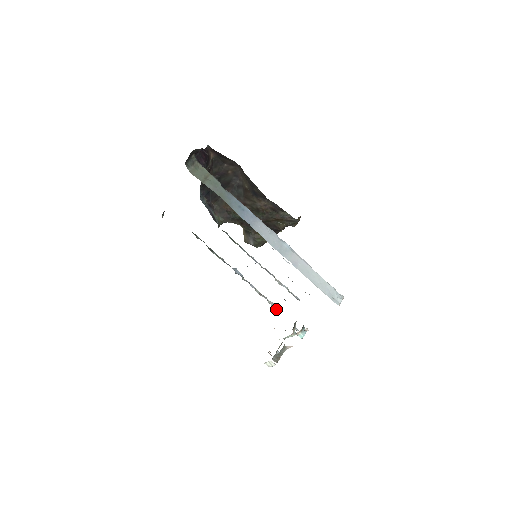
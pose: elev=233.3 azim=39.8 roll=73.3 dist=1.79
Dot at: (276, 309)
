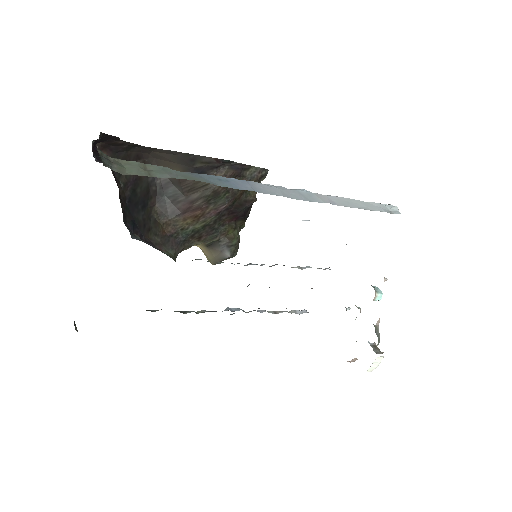
Dot at: occluded
